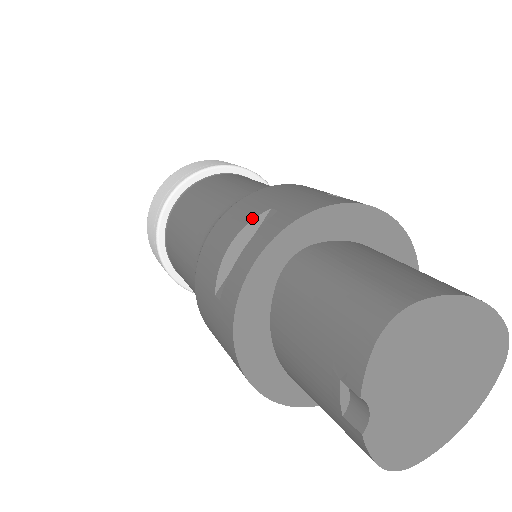
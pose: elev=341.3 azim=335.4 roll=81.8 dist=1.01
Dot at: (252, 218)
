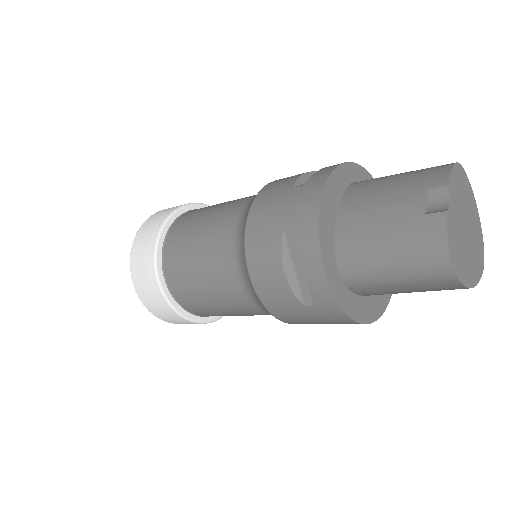
Dot at: occluded
